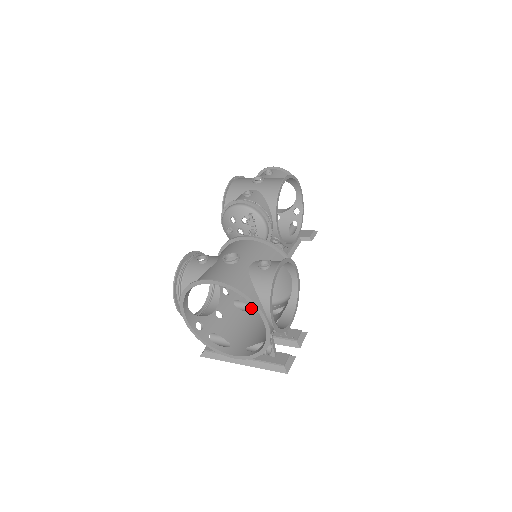
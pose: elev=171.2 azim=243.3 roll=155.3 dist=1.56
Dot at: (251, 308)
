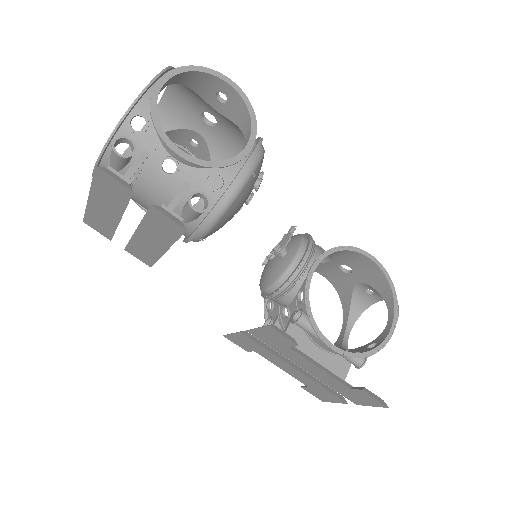
Dot at: occluded
